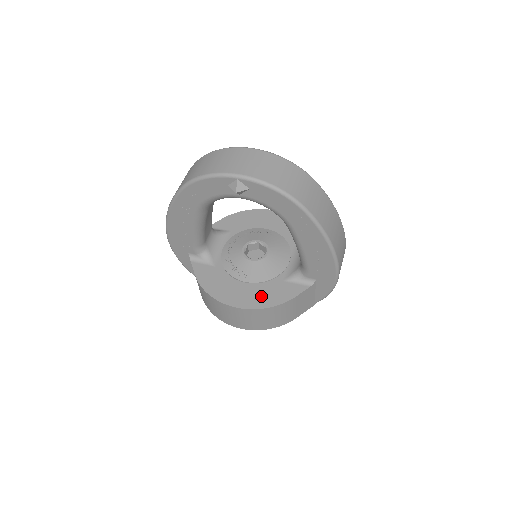
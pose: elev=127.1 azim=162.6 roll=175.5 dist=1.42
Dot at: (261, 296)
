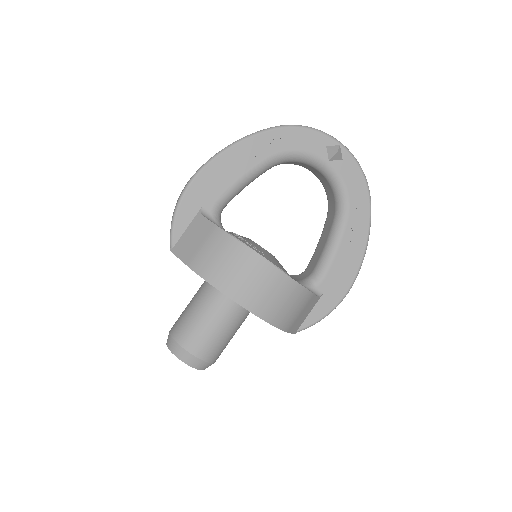
Dot at: occluded
